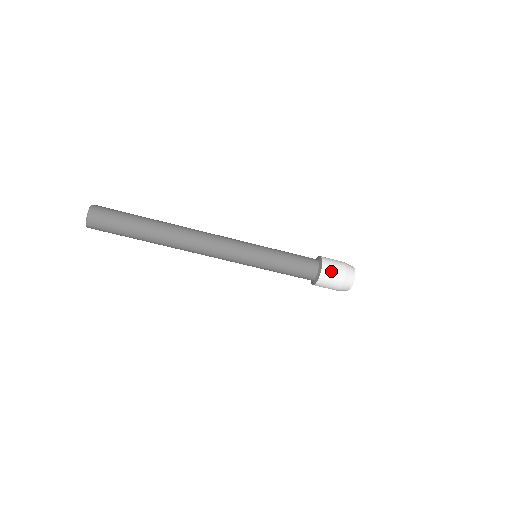
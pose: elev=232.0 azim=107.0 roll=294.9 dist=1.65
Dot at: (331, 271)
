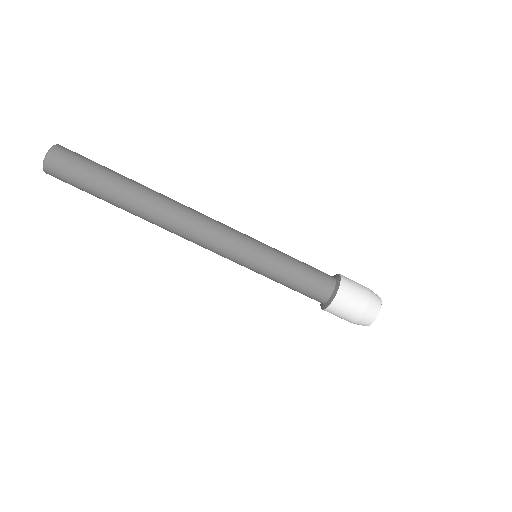
Dot at: (350, 279)
